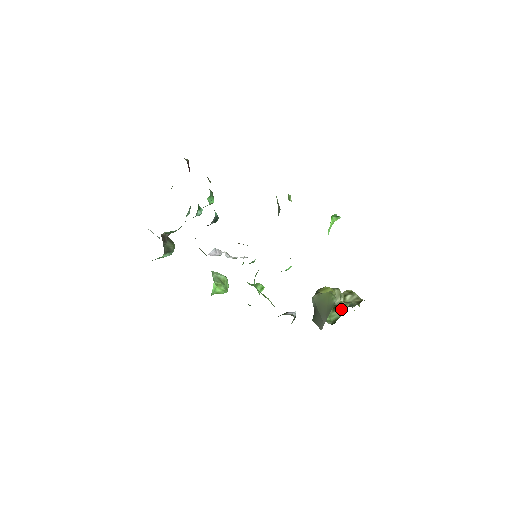
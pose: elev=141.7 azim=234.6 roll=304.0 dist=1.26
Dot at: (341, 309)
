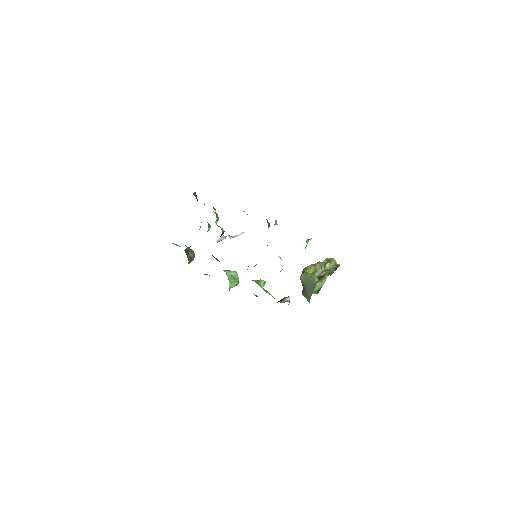
Dot at: (322, 280)
